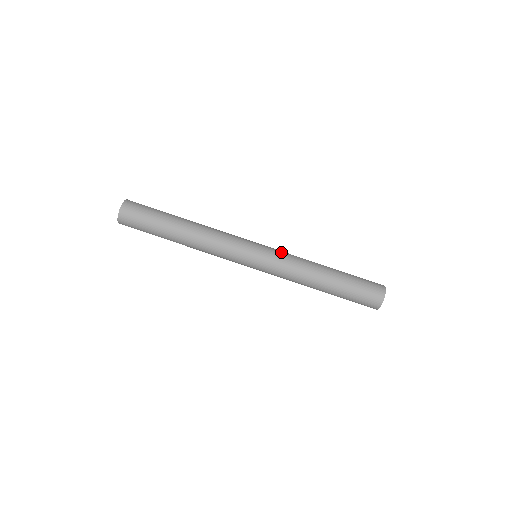
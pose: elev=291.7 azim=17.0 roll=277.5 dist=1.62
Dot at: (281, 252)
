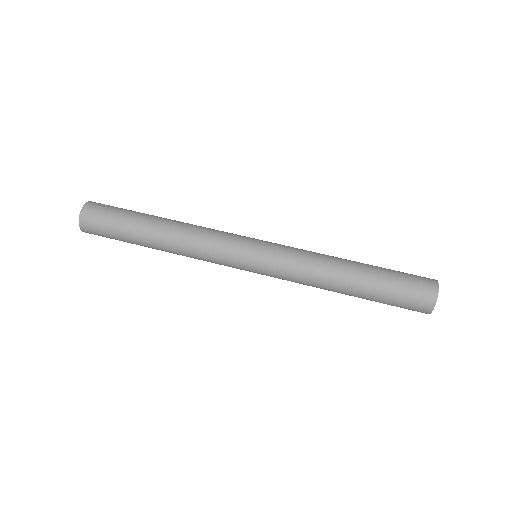
Dot at: (288, 246)
